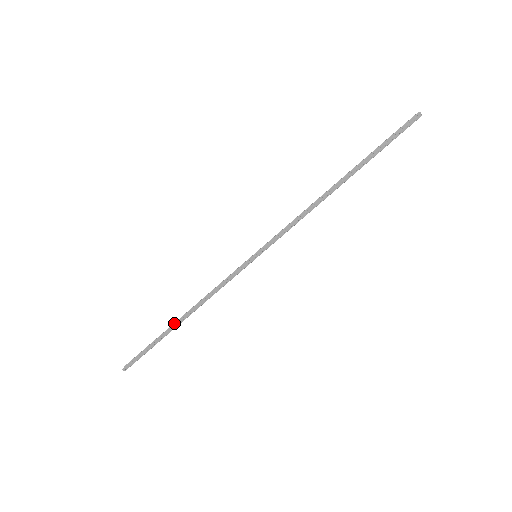
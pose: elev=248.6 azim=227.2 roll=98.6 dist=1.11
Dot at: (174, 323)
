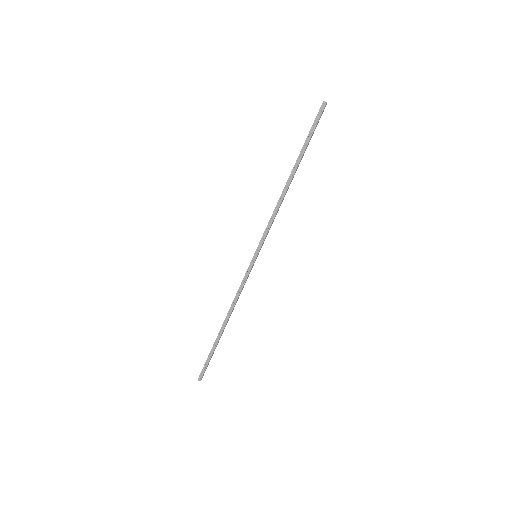
Dot at: (221, 331)
